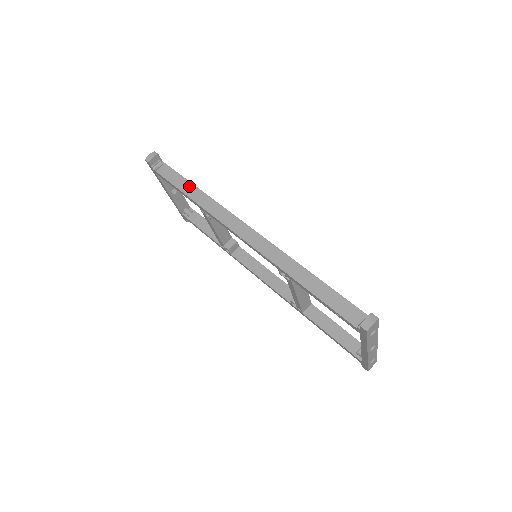
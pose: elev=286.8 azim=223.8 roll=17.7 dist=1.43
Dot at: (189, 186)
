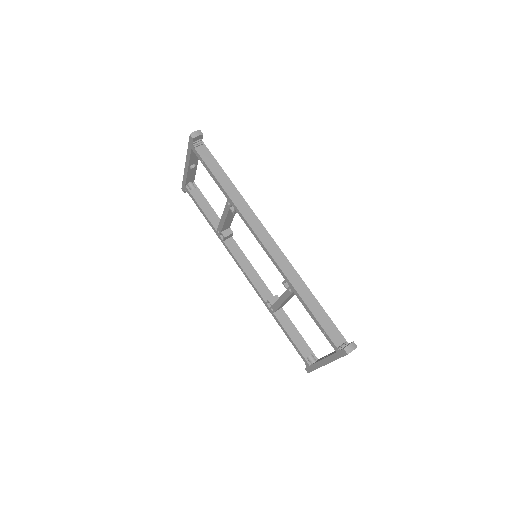
Dot at: (224, 176)
